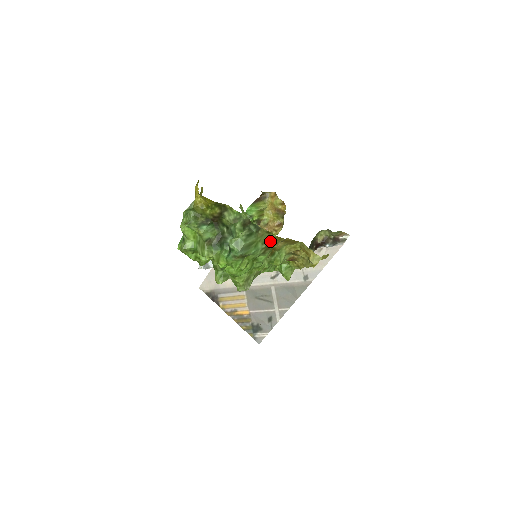
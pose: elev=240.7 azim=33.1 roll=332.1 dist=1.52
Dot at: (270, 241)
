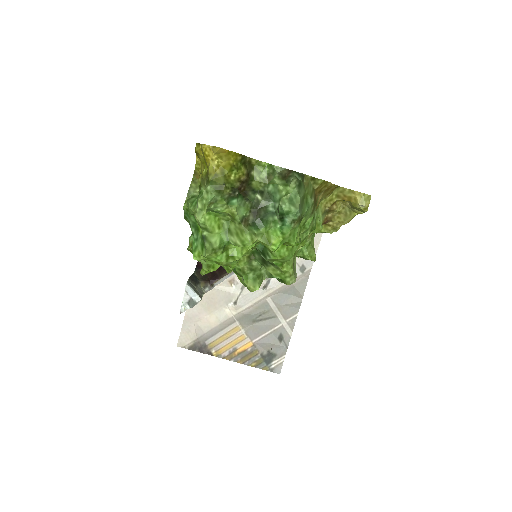
Dot at: (315, 192)
